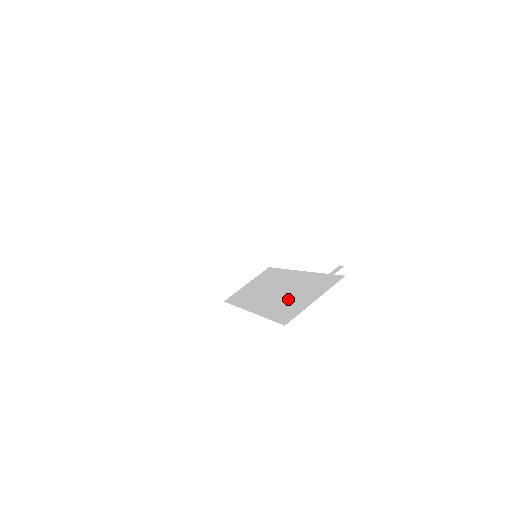
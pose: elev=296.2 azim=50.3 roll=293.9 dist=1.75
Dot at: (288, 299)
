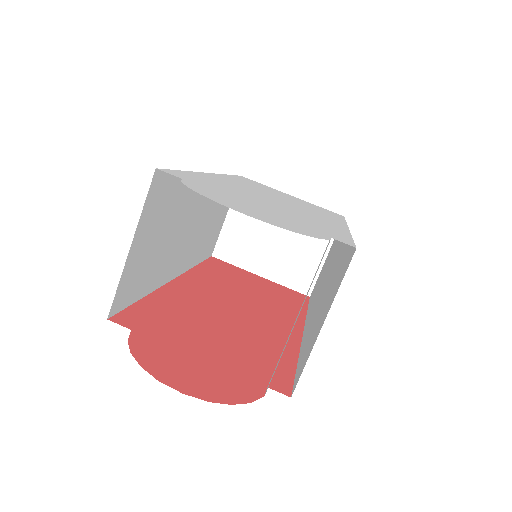
Dot at: (318, 311)
